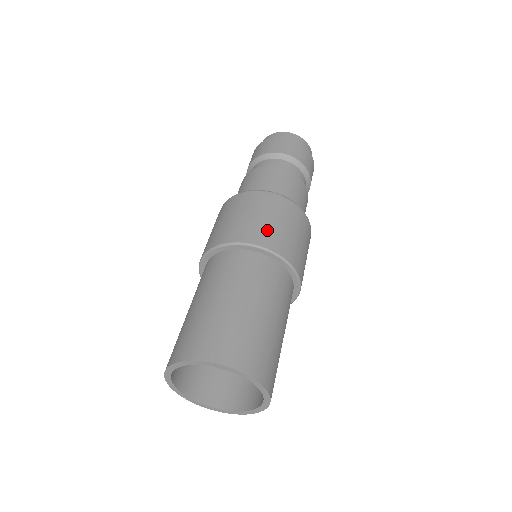
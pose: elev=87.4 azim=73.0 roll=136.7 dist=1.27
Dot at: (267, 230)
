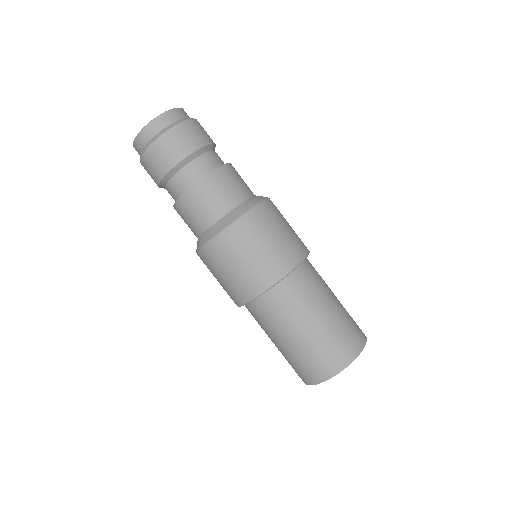
Dot at: (263, 266)
